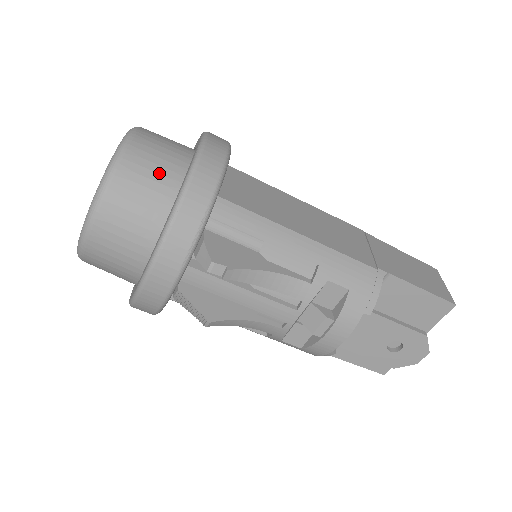
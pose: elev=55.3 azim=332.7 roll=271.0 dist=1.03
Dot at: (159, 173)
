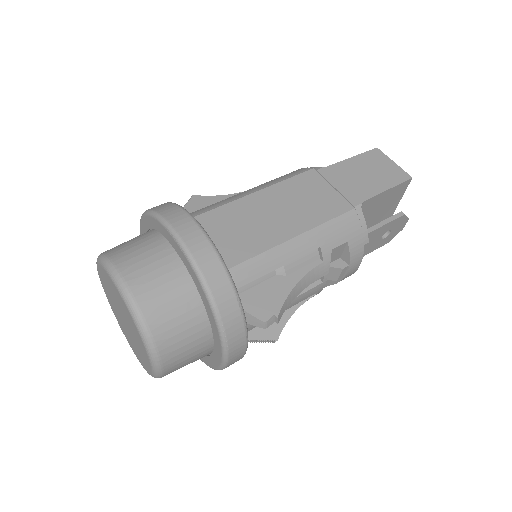
Dot at: (175, 298)
